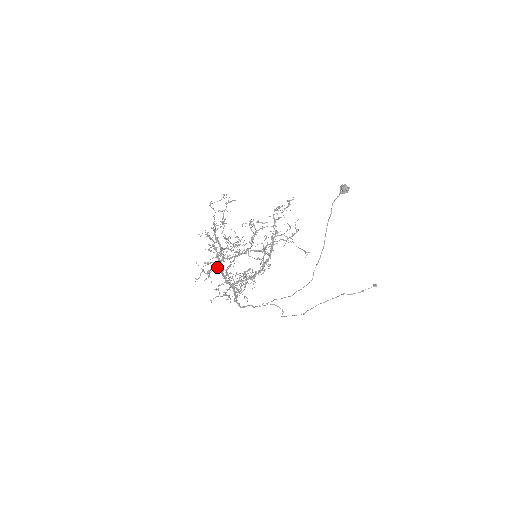
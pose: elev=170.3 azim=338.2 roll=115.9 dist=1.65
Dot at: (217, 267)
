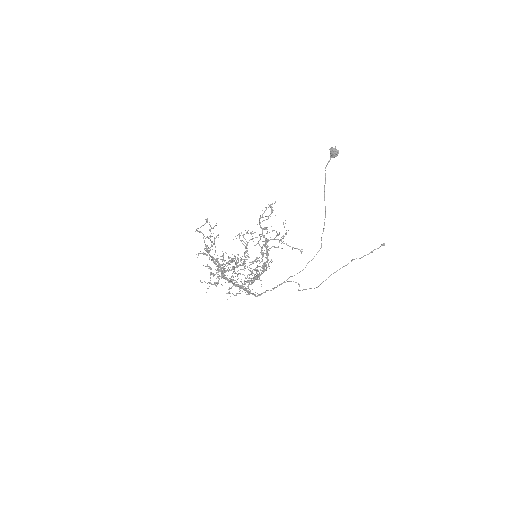
Dot at: (222, 277)
